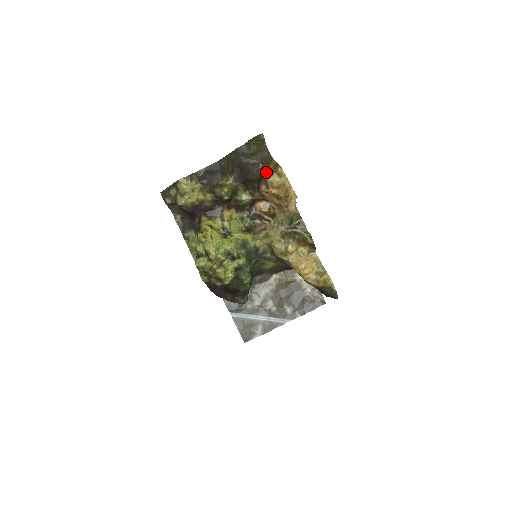
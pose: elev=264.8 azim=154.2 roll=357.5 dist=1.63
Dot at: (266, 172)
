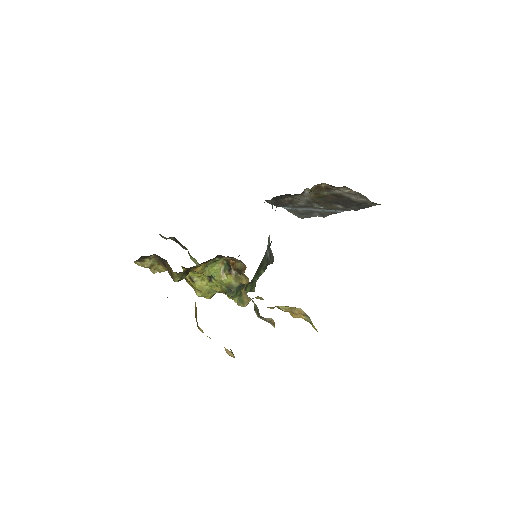
Dot at: occluded
